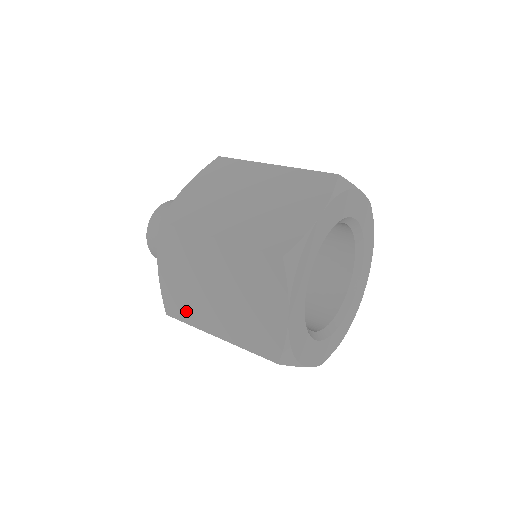
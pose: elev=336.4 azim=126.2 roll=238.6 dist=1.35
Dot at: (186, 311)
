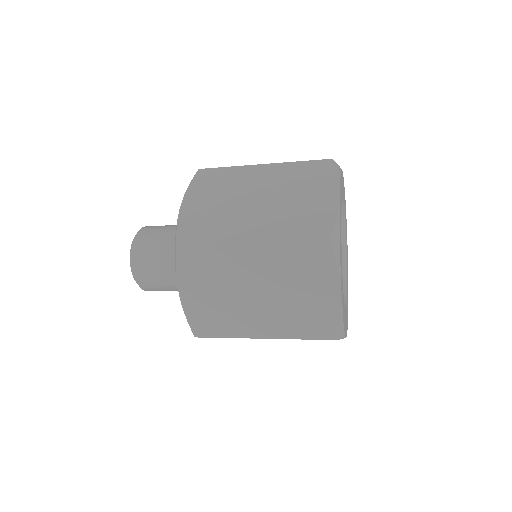
Dot at: (210, 230)
